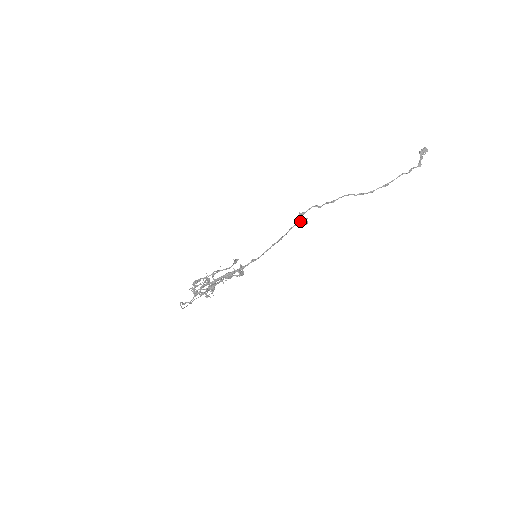
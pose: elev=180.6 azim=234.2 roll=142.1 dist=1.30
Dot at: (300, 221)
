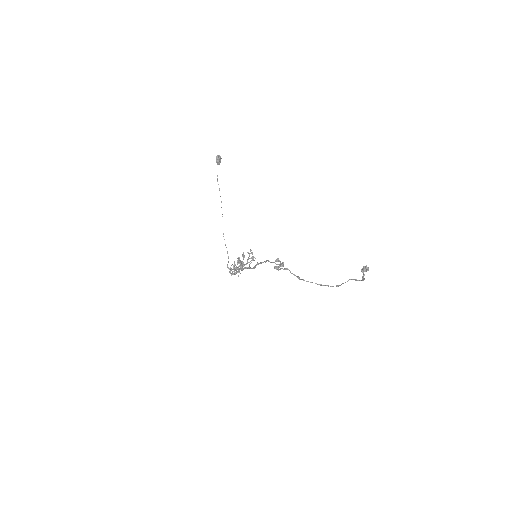
Dot at: occluded
